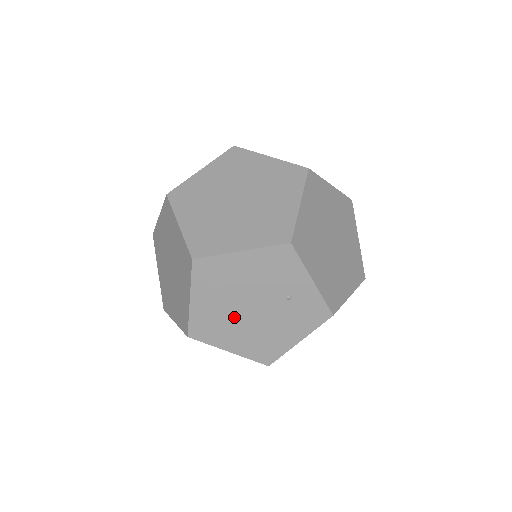
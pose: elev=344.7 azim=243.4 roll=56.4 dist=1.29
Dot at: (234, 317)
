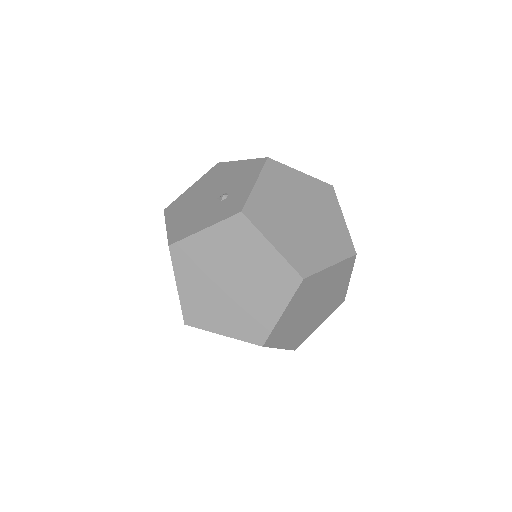
Dot at: occluded
